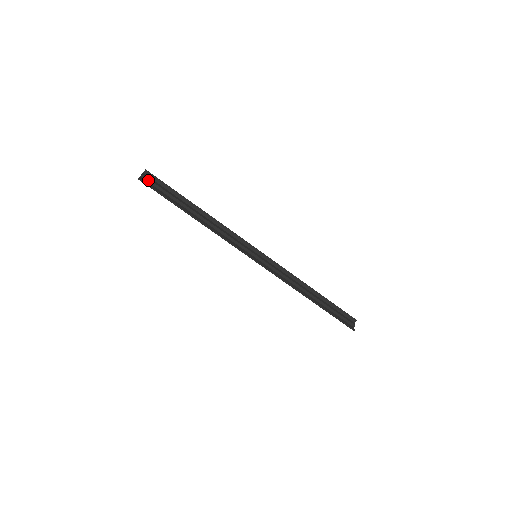
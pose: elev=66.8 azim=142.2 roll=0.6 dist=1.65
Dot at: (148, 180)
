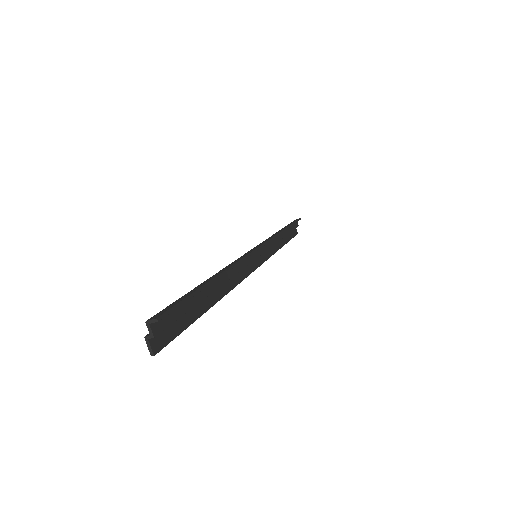
Dot at: (161, 330)
